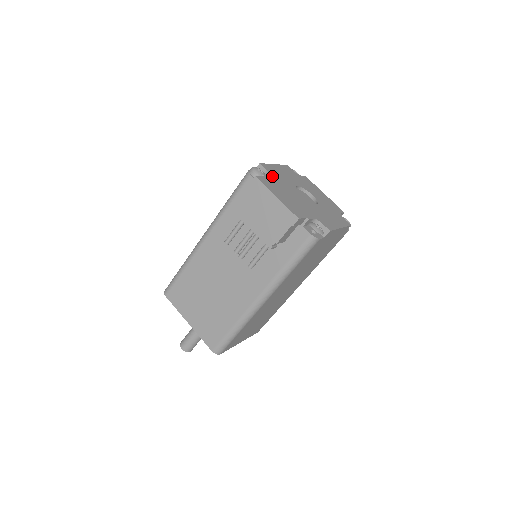
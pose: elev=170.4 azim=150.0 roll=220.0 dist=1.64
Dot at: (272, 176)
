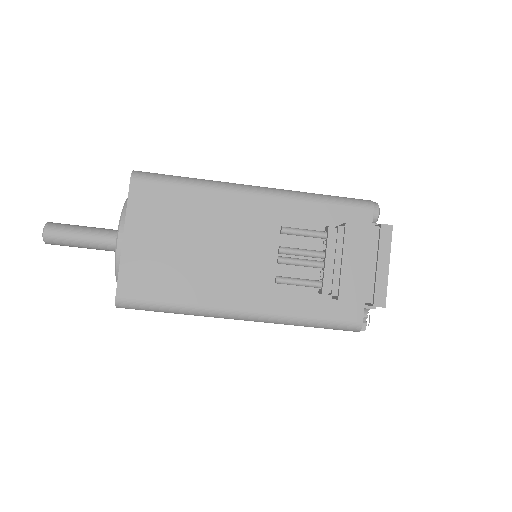
Dot at: occluded
